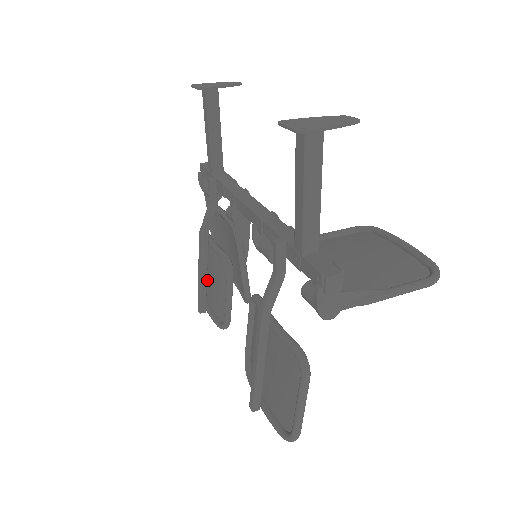
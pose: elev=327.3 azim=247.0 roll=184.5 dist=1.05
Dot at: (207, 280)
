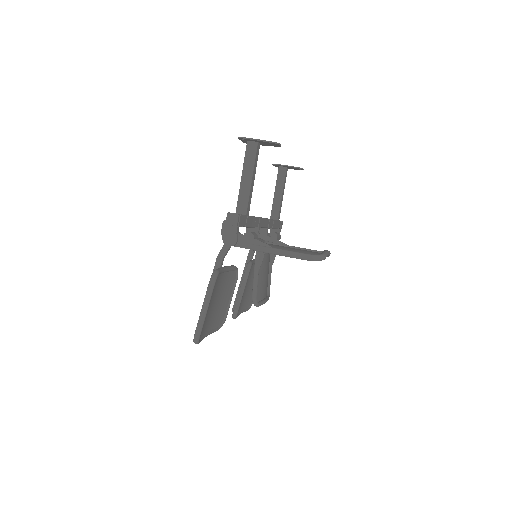
Dot at: (247, 293)
